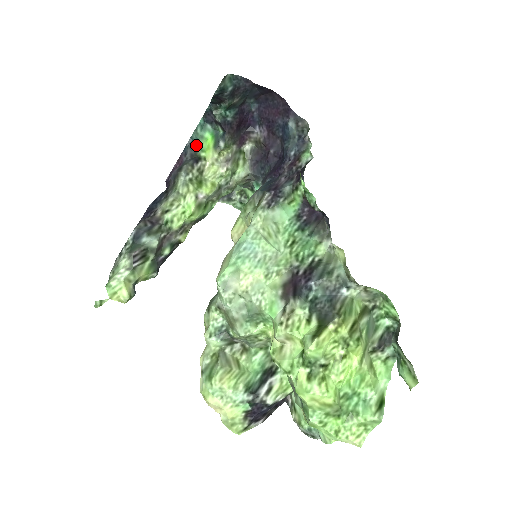
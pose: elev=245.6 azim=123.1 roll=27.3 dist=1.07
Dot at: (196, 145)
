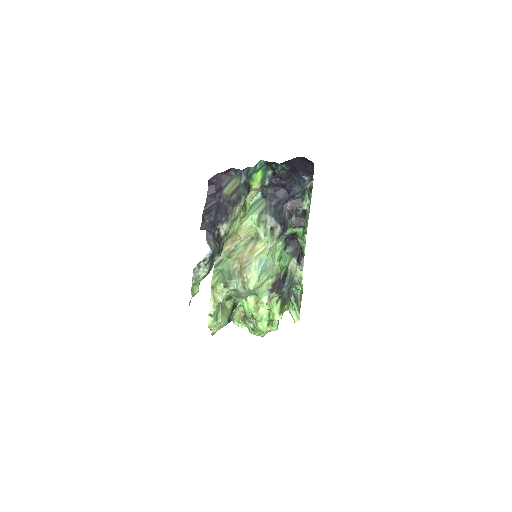
Dot at: (250, 174)
